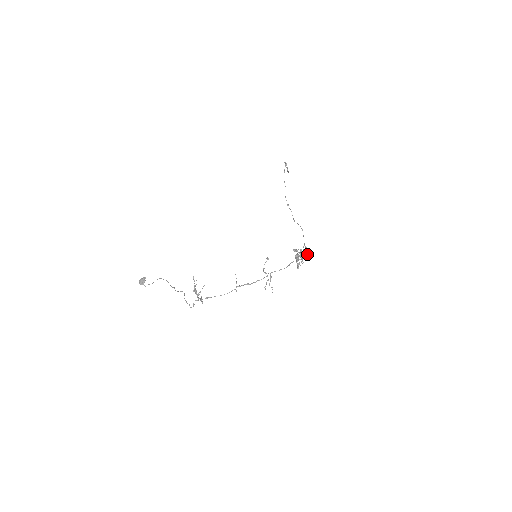
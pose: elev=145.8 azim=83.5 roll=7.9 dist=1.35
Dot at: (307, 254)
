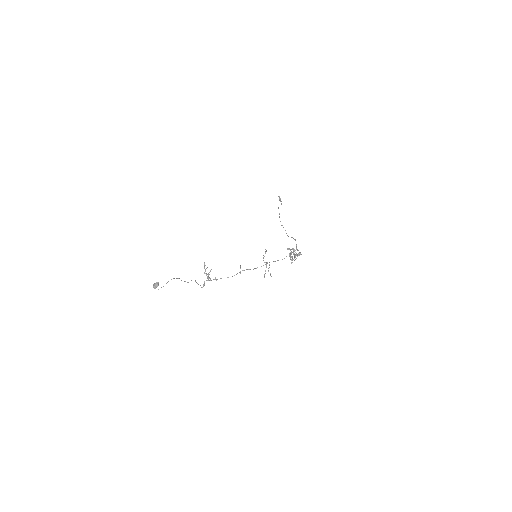
Dot at: (299, 252)
